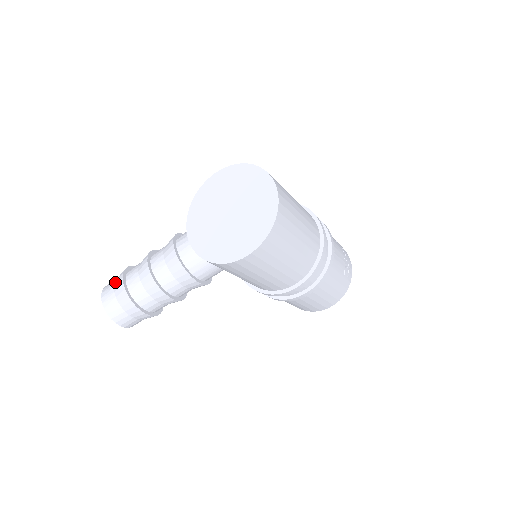
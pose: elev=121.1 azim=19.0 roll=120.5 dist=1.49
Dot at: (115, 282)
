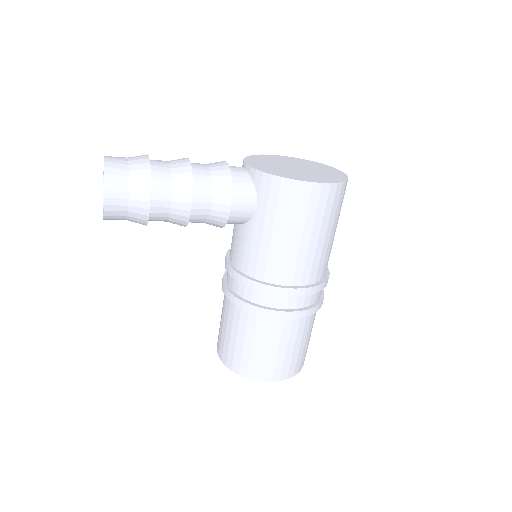
Dot at: occluded
